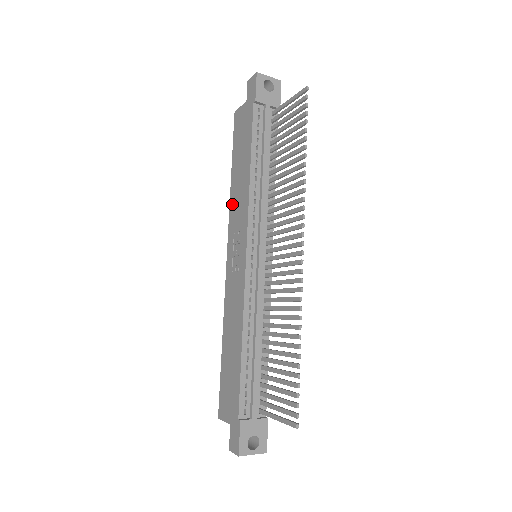
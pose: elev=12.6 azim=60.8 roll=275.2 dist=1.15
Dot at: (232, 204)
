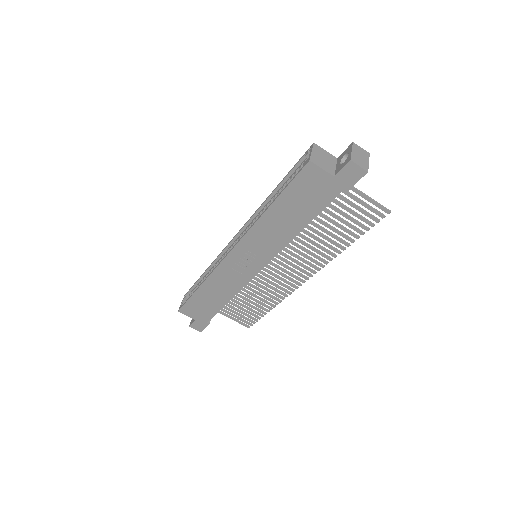
Dot at: (258, 230)
